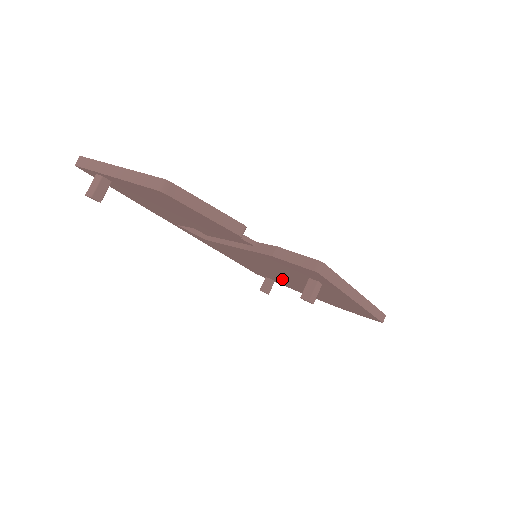
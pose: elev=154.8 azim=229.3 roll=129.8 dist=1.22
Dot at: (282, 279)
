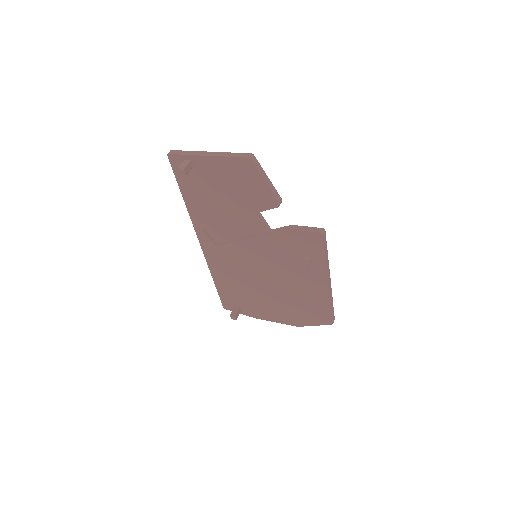
Dot at: (259, 293)
